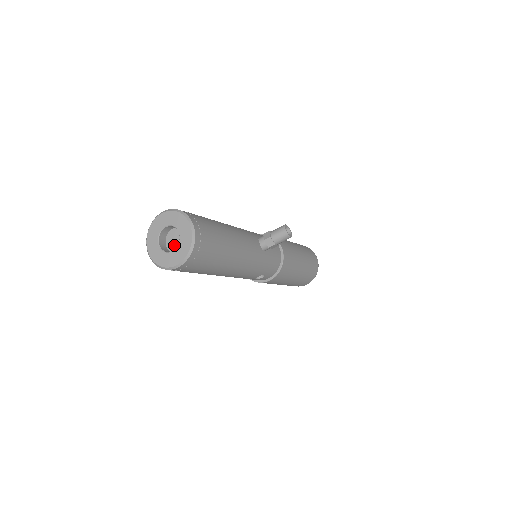
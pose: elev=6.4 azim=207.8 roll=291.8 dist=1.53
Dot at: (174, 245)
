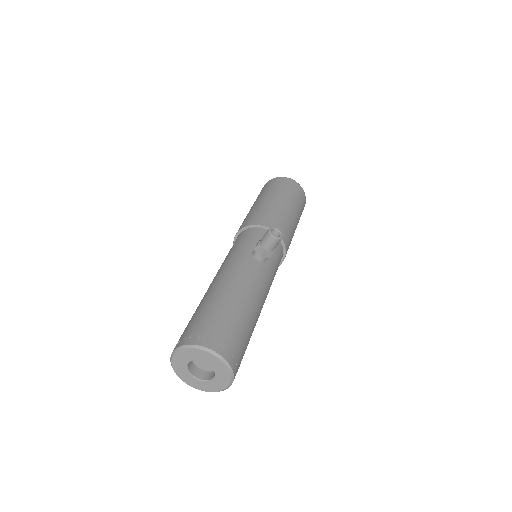
Dot at: (207, 366)
